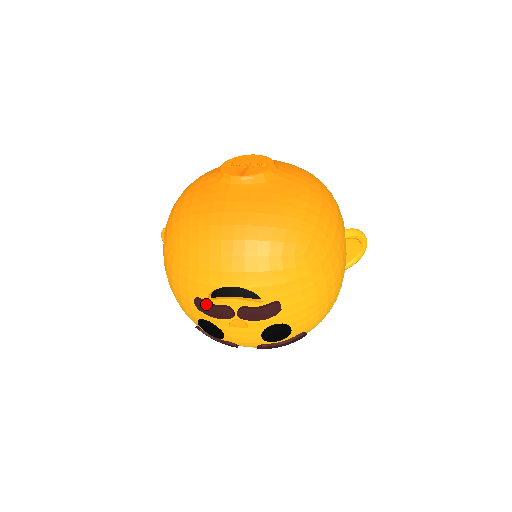
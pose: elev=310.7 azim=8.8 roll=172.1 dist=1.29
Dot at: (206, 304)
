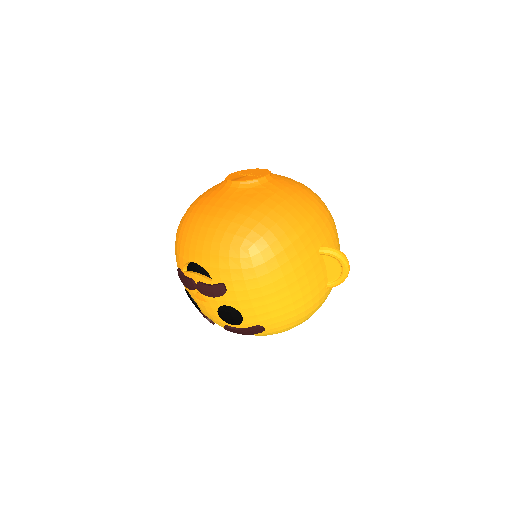
Dot at: (181, 274)
